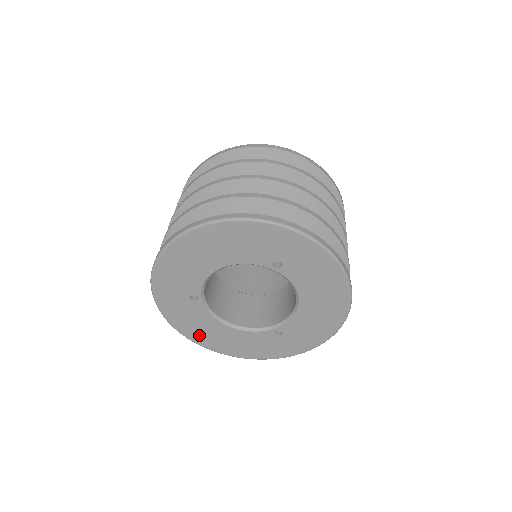
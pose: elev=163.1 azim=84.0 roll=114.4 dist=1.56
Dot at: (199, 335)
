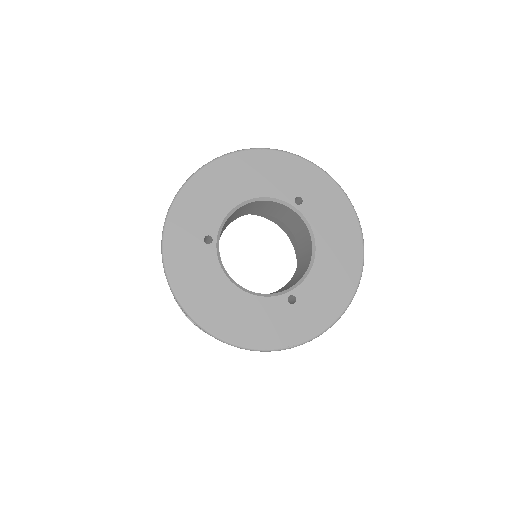
Dot at: (199, 302)
